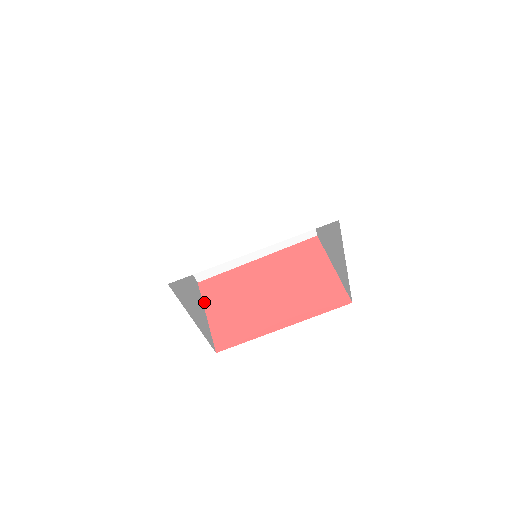
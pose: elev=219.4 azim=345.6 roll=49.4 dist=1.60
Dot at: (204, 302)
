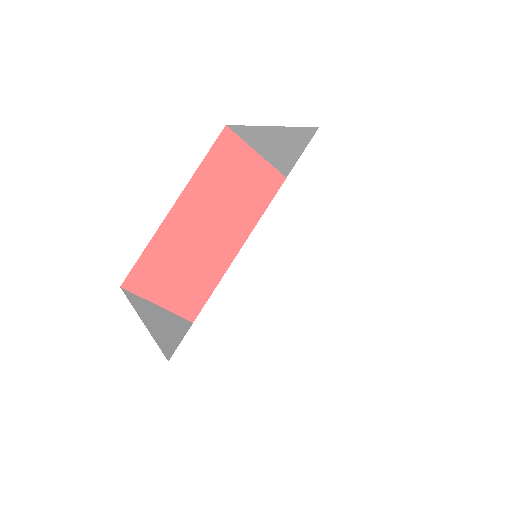
Dot at: (154, 302)
